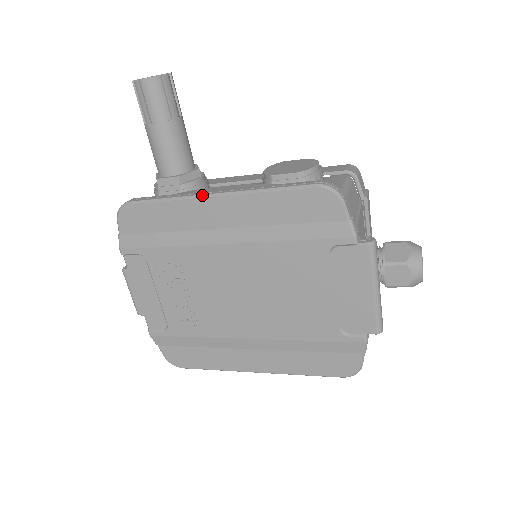
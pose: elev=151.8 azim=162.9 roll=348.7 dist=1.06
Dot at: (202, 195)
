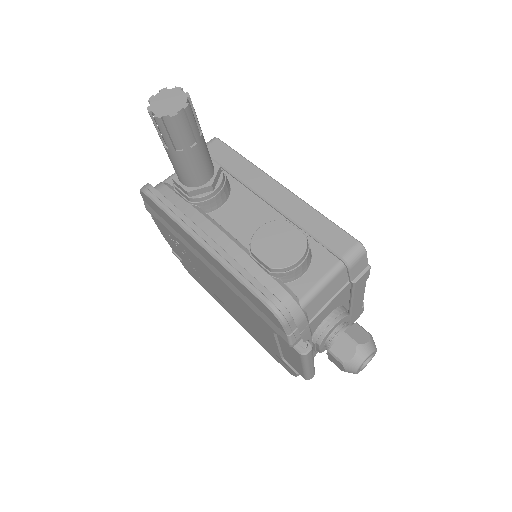
Dot at: (191, 235)
